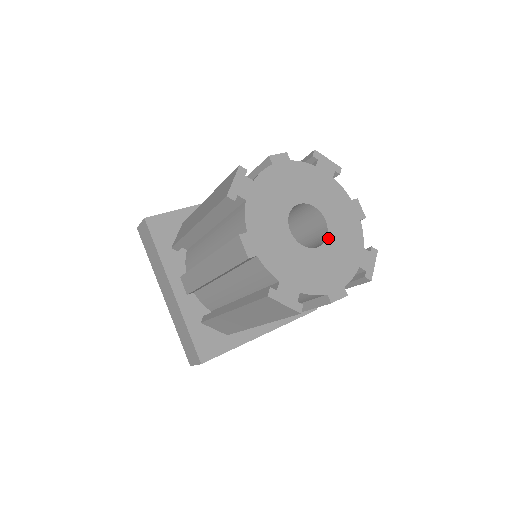
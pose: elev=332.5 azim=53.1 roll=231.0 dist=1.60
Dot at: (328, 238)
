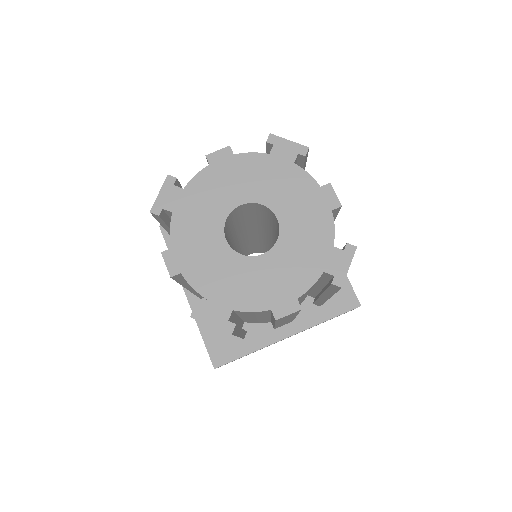
Dot at: (279, 241)
